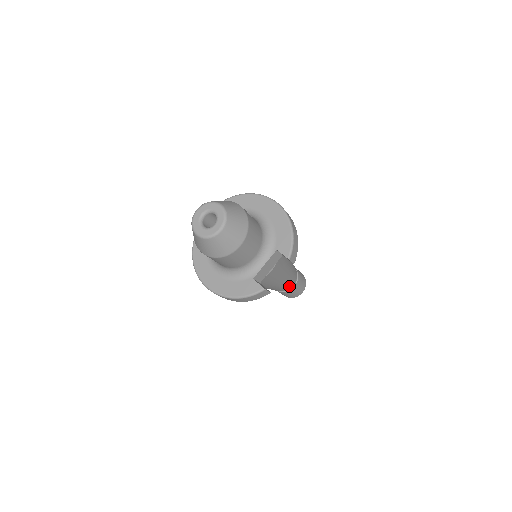
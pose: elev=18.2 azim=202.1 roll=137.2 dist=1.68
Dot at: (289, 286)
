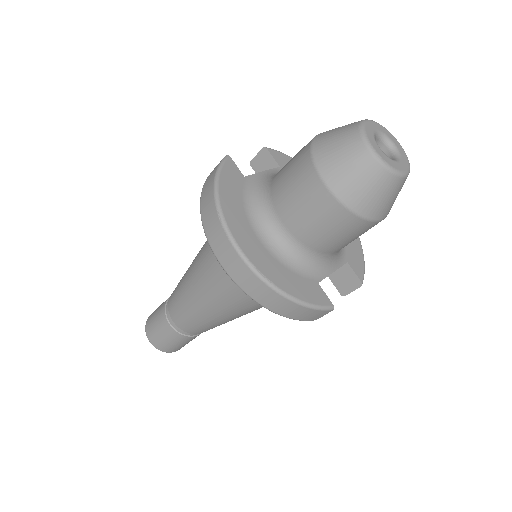
Dot at: occluded
